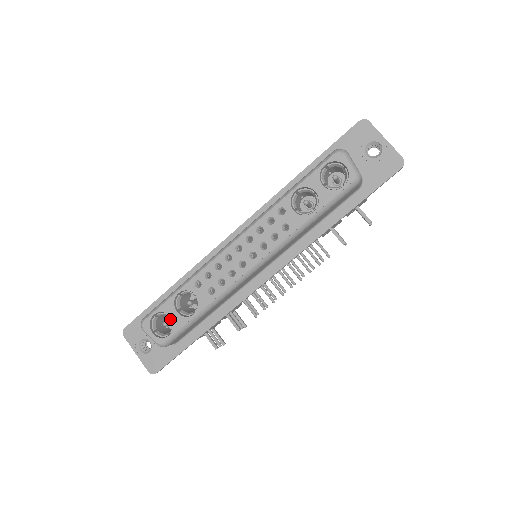
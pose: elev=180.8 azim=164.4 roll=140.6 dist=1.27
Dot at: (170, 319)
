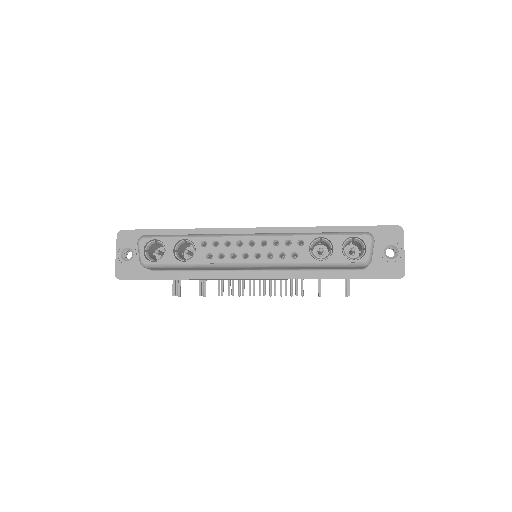
Dot at: (161, 250)
